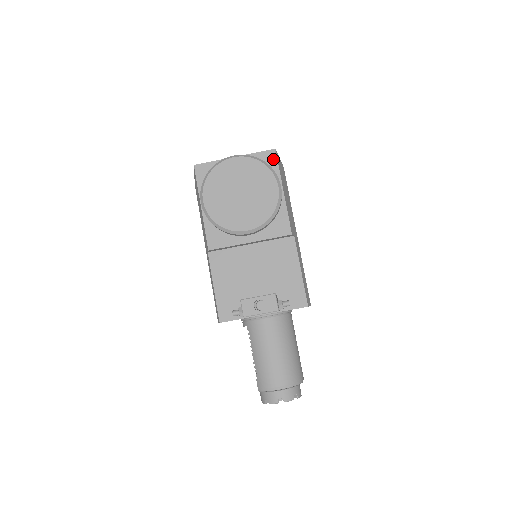
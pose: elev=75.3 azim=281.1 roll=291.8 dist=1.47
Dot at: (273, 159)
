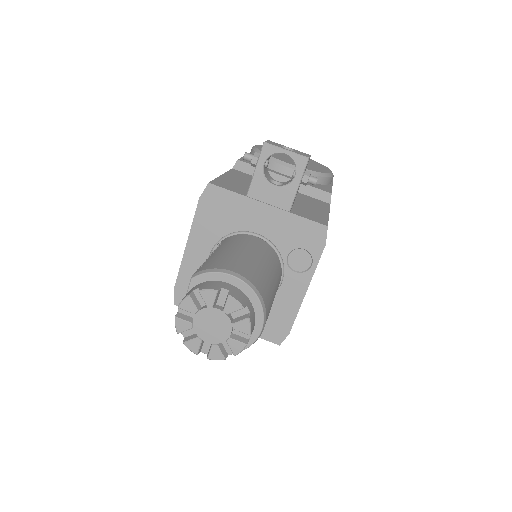
Dot at: occluded
